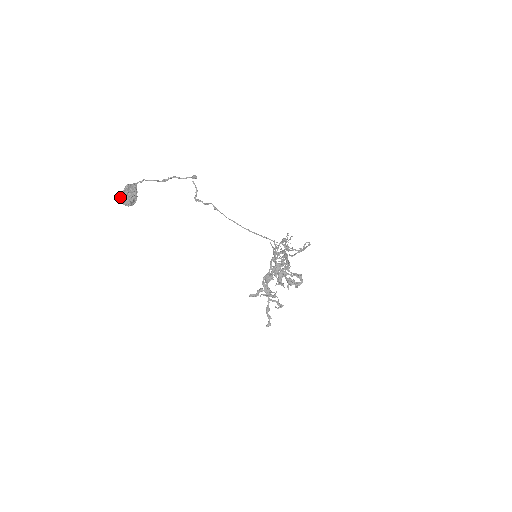
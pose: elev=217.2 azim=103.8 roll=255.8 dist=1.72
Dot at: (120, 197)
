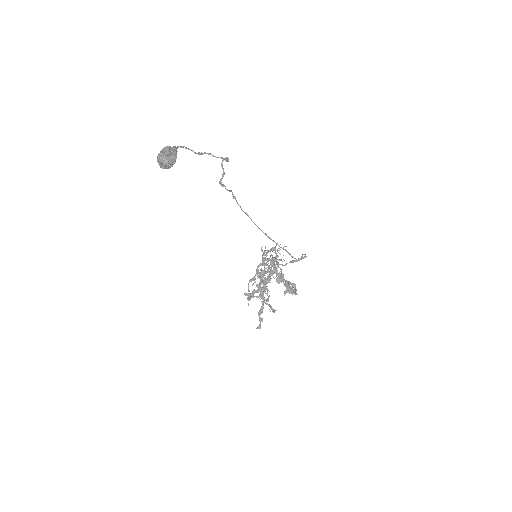
Dot at: (159, 156)
